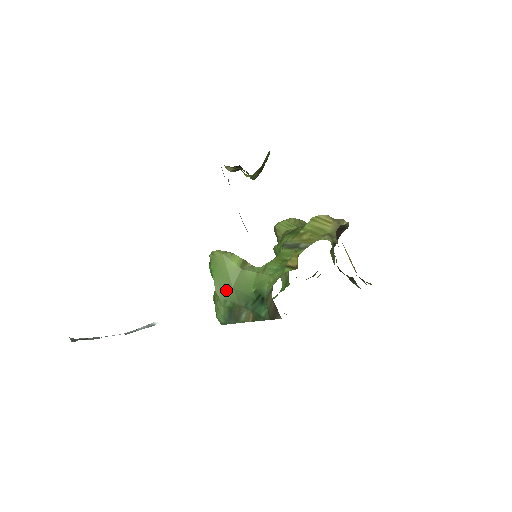
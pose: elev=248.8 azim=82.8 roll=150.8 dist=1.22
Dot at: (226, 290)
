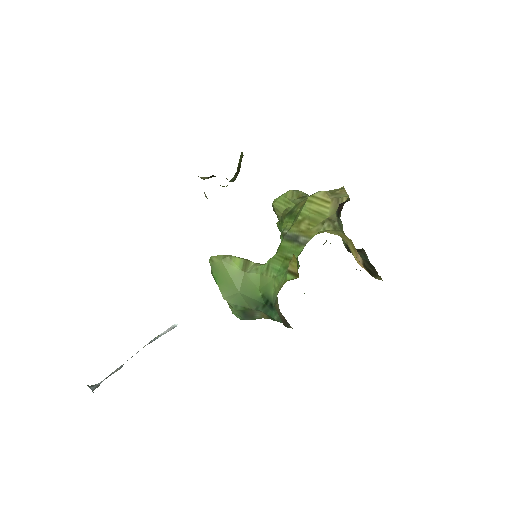
Dot at: (233, 296)
